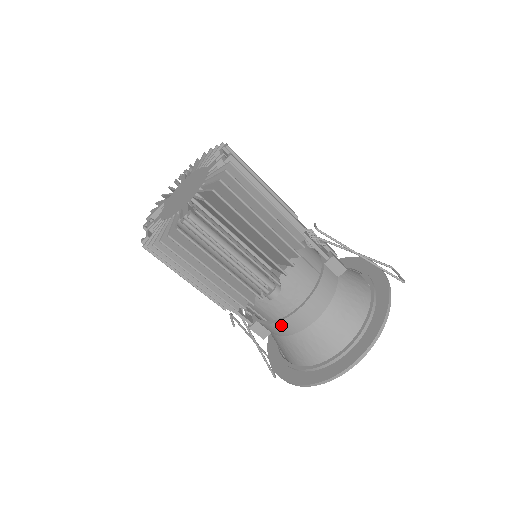
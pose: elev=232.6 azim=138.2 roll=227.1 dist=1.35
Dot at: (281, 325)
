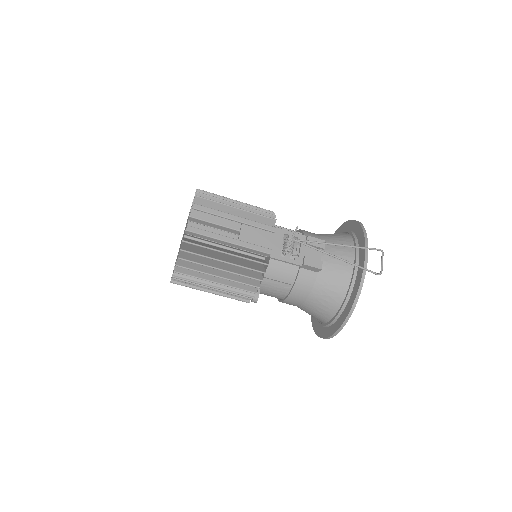
Dot at: occluded
